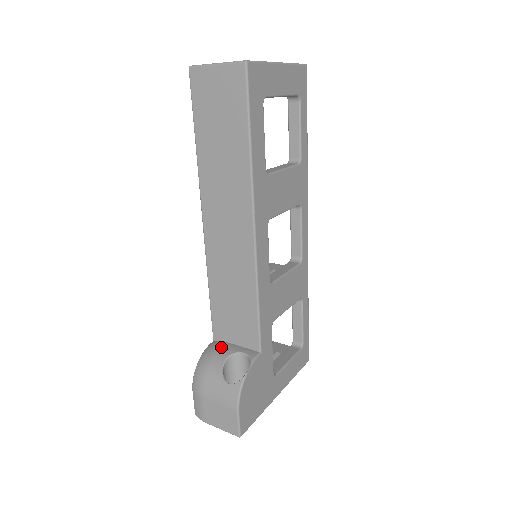
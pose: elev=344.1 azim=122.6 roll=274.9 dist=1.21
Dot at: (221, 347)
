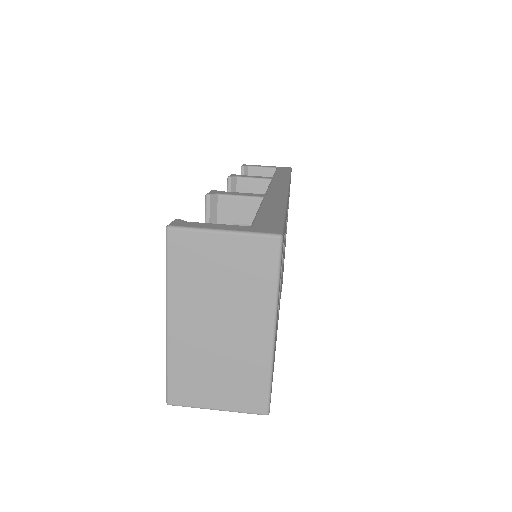
Dot at: occluded
